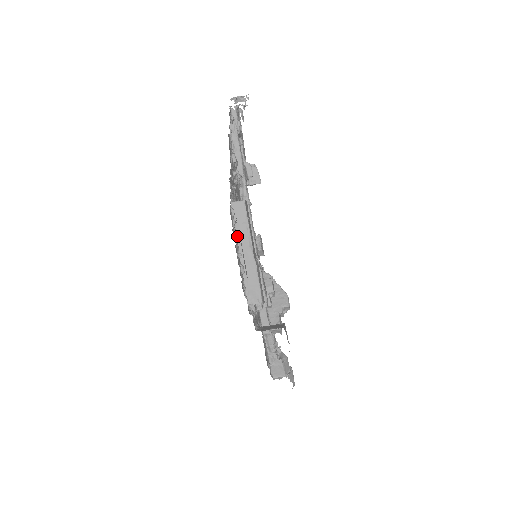
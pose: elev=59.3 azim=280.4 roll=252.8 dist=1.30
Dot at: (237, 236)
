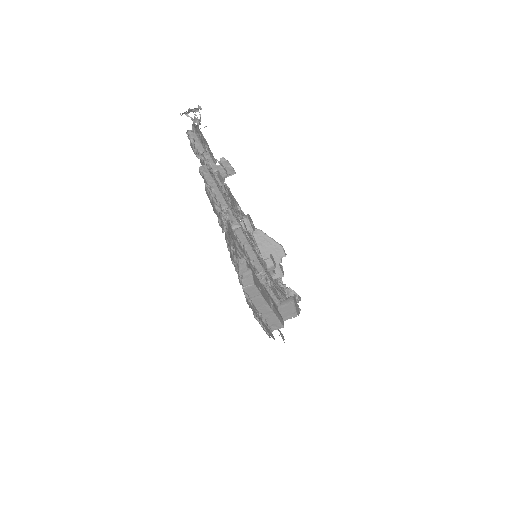
Dot at: (254, 303)
